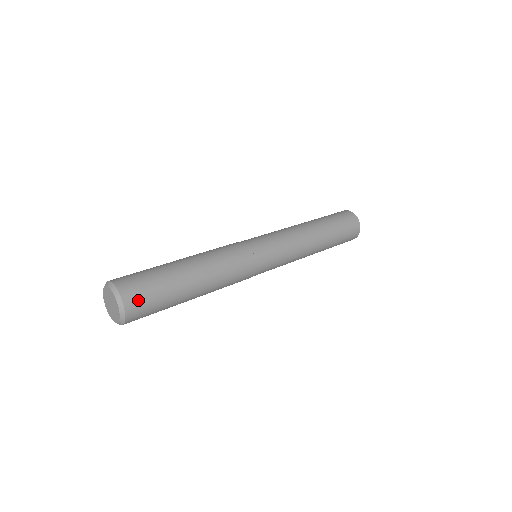
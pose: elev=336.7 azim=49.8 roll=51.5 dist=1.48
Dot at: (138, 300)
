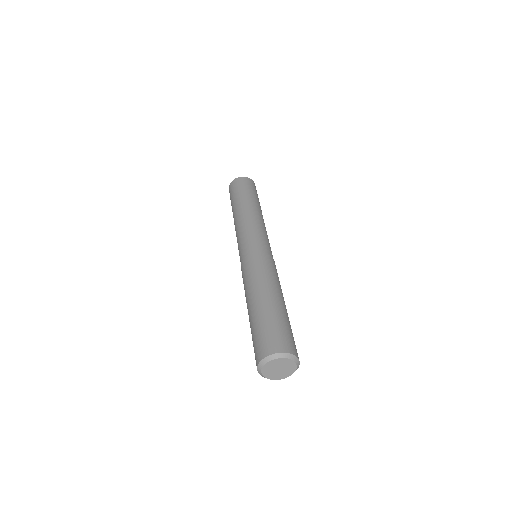
Dot at: occluded
